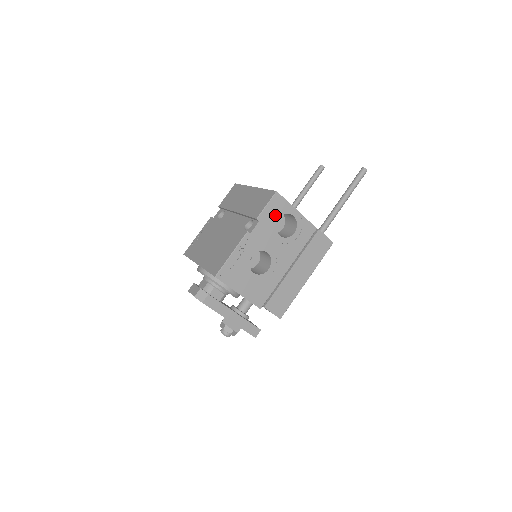
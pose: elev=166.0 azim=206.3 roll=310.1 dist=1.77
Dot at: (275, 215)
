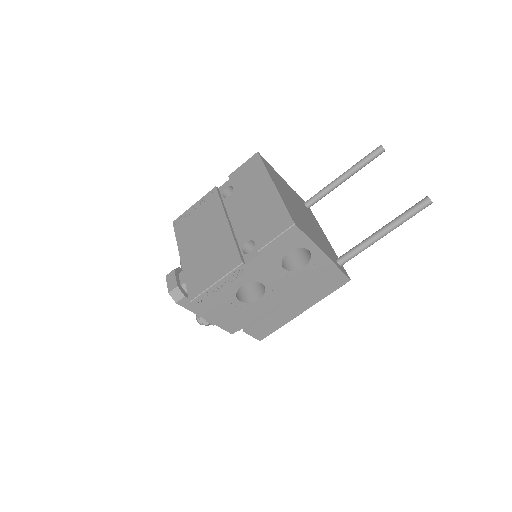
Dot at: (284, 248)
